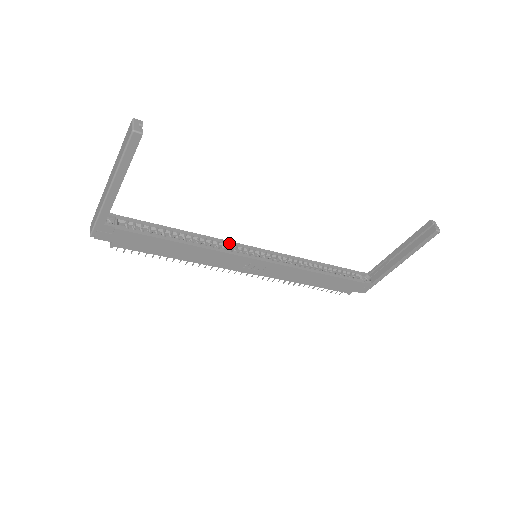
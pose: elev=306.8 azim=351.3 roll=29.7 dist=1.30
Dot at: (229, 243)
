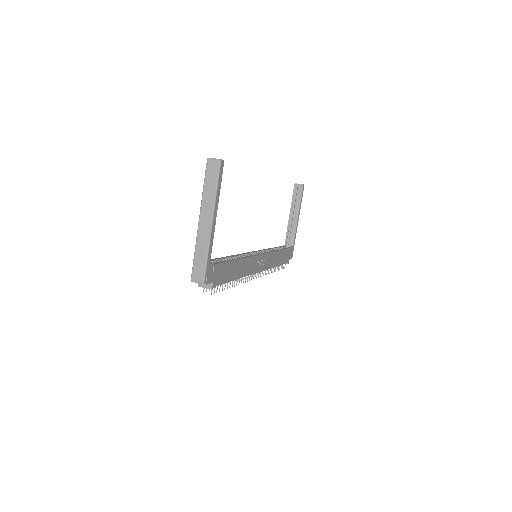
Dot at: (243, 254)
